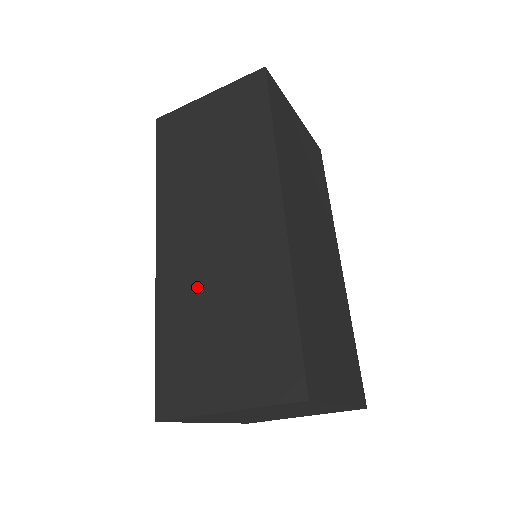
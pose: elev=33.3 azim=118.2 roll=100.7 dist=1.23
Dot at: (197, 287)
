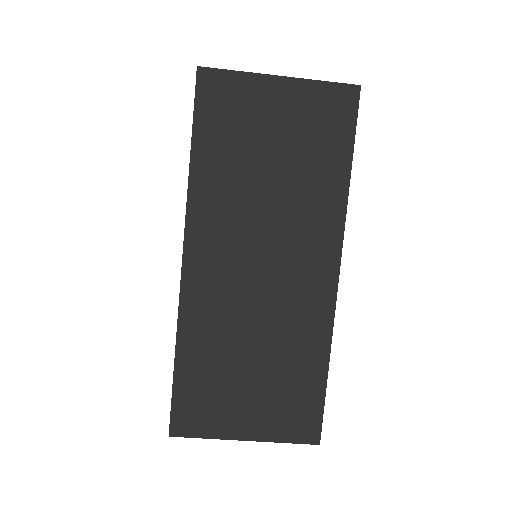
Dot at: (231, 323)
